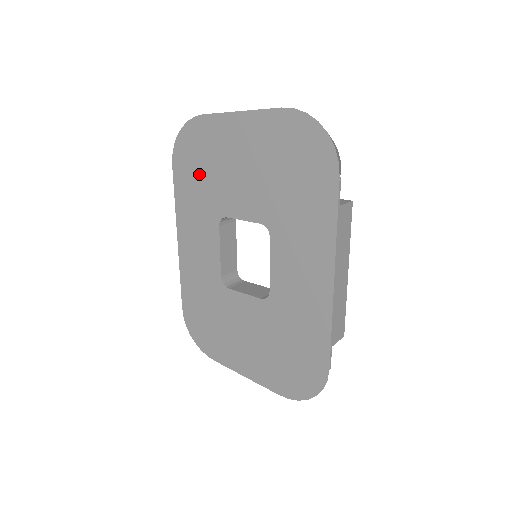
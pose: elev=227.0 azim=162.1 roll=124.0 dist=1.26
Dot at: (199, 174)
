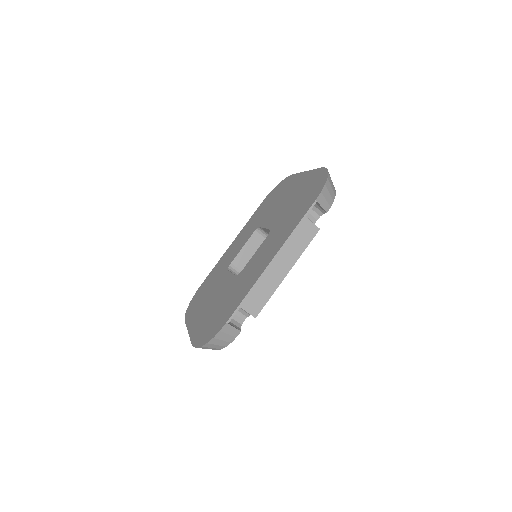
Dot at: (268, 205)
